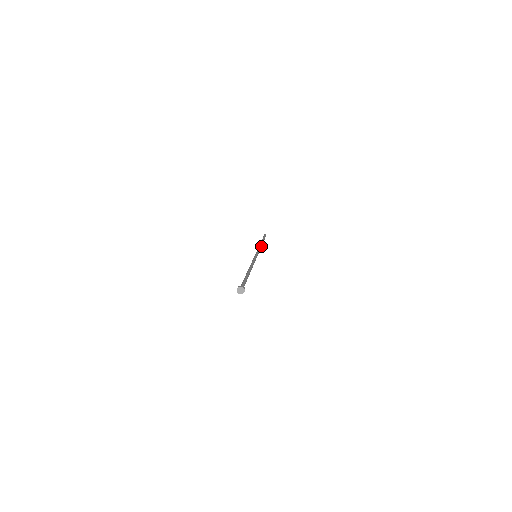
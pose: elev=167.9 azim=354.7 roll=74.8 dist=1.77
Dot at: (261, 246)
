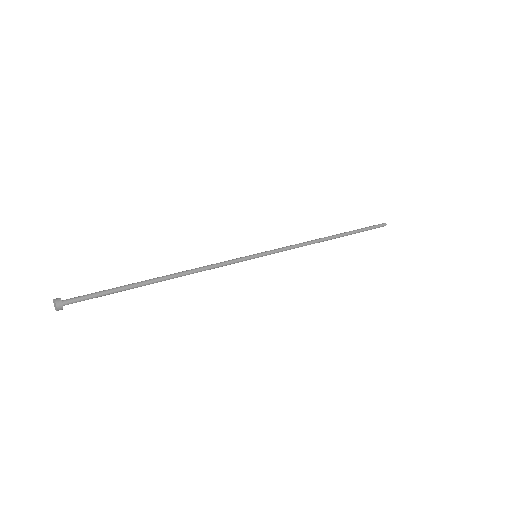
Dot at: (315, 241)
